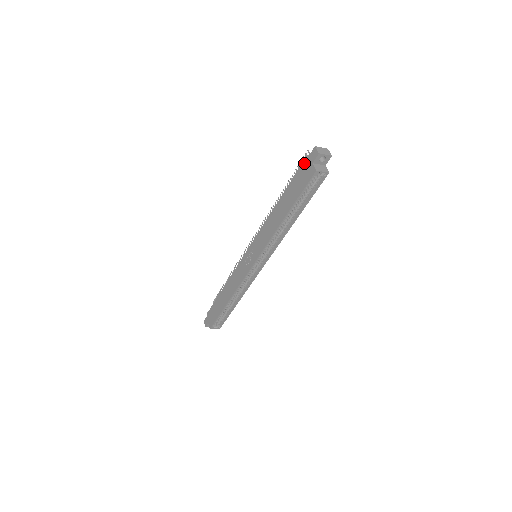
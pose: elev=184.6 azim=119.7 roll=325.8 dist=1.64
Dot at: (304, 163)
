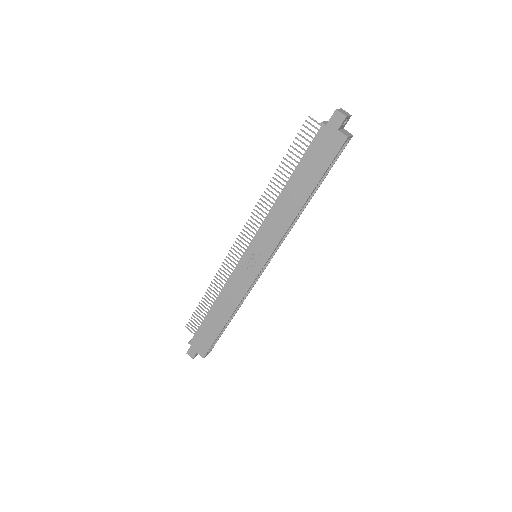
Dot at: (322, 132)
